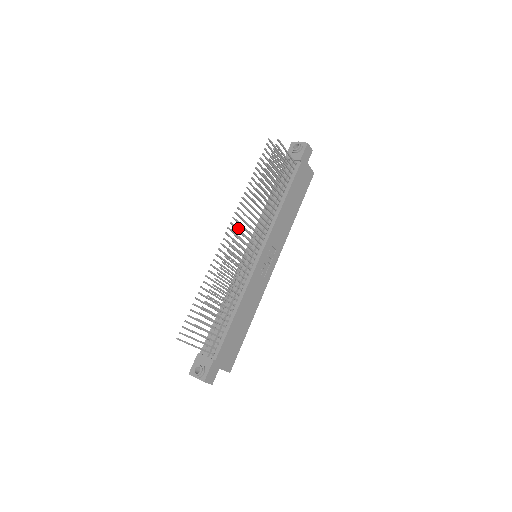
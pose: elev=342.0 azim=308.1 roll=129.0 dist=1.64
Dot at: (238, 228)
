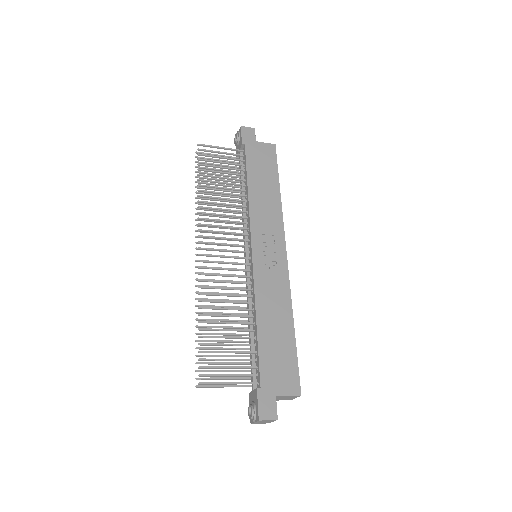
Dot at: occluded
